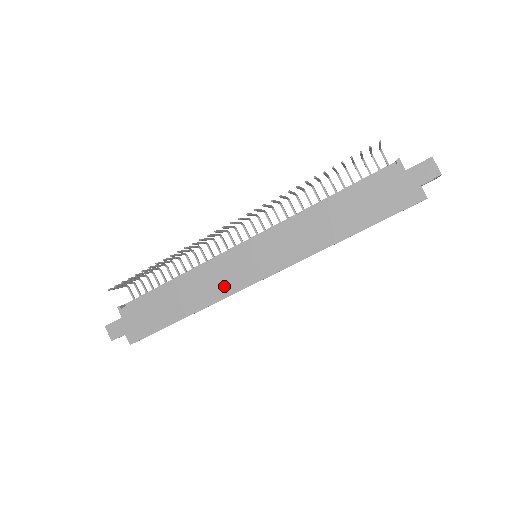
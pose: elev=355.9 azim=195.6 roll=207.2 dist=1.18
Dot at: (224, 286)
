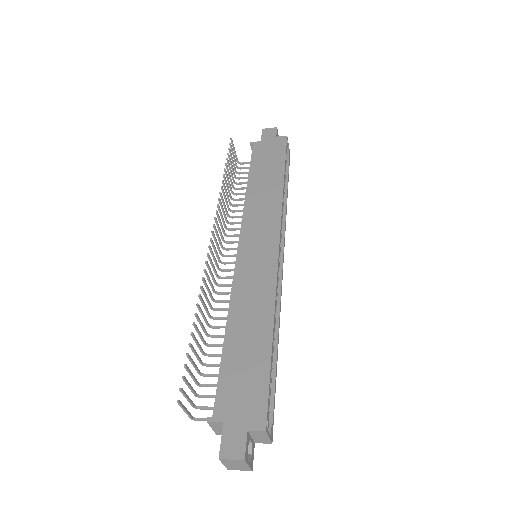
Dot at: (264, 281)
